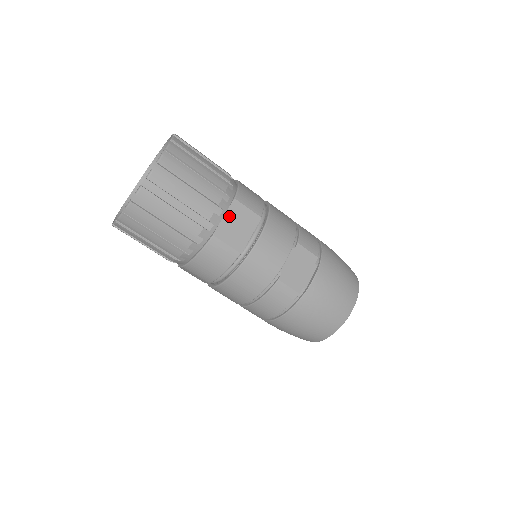
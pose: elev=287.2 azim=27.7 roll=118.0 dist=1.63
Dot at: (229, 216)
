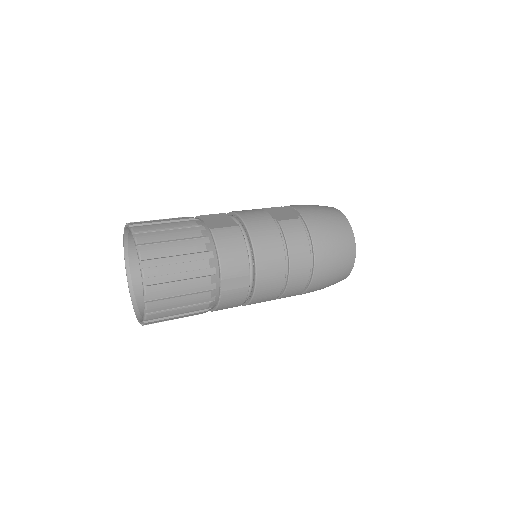
Dot at: (206, 221)
